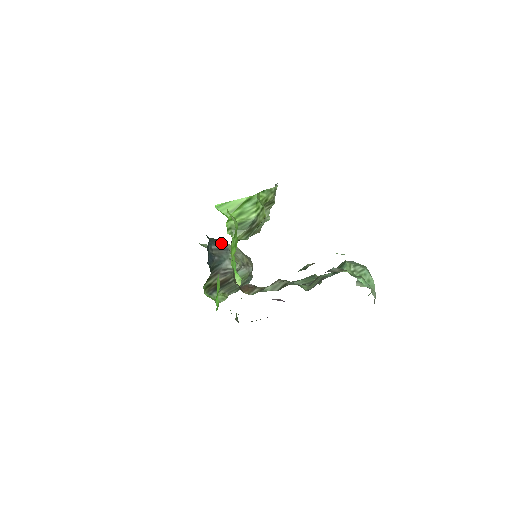
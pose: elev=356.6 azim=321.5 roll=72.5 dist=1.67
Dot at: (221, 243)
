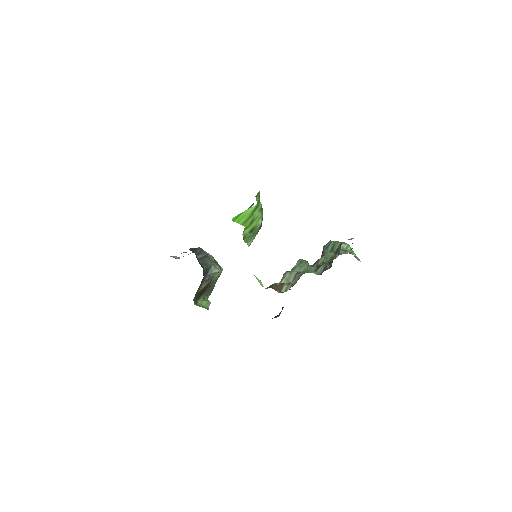
Dot at: (201, 251)
